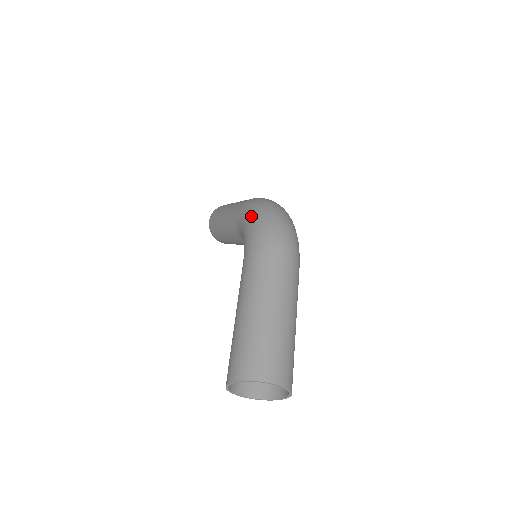
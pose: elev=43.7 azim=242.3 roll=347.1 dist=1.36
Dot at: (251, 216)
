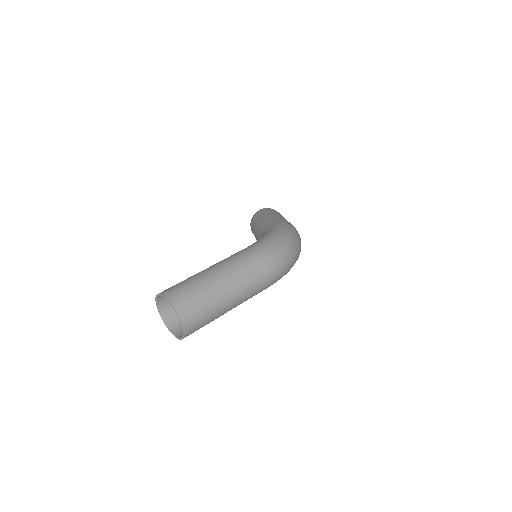
Dot at: (278, 232)
